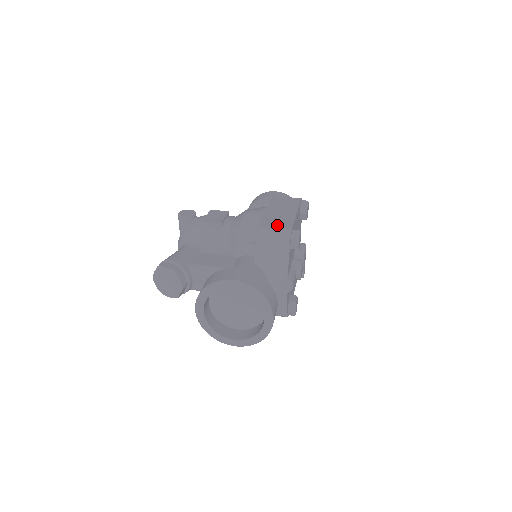
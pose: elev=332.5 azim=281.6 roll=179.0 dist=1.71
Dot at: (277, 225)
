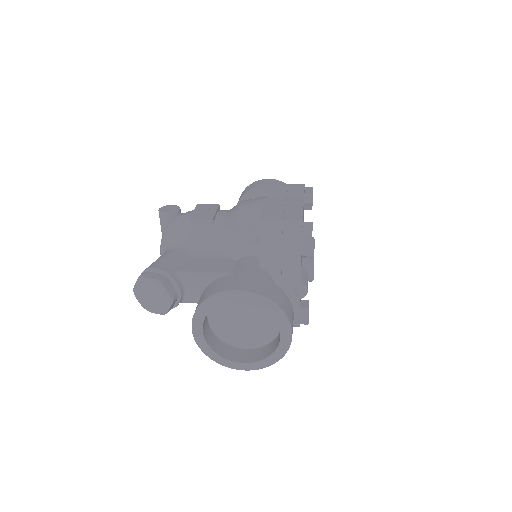
Dot at: (284, 217)
